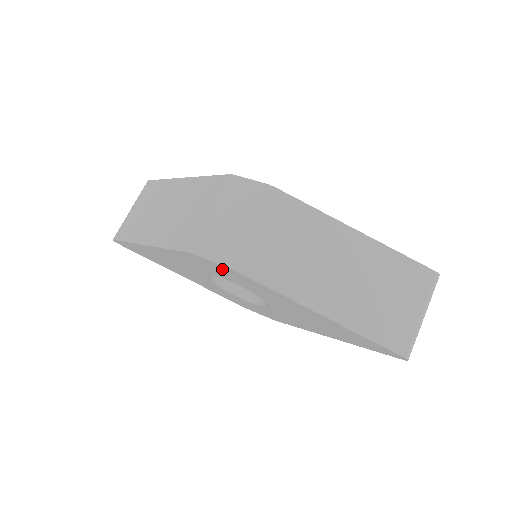
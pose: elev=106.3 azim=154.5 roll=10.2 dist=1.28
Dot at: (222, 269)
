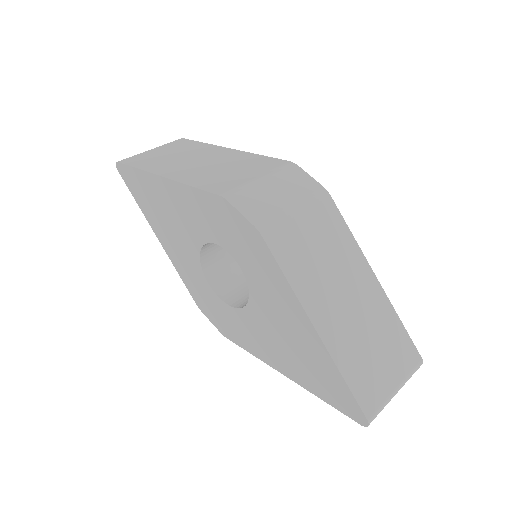
Dot at: (244, 232)
